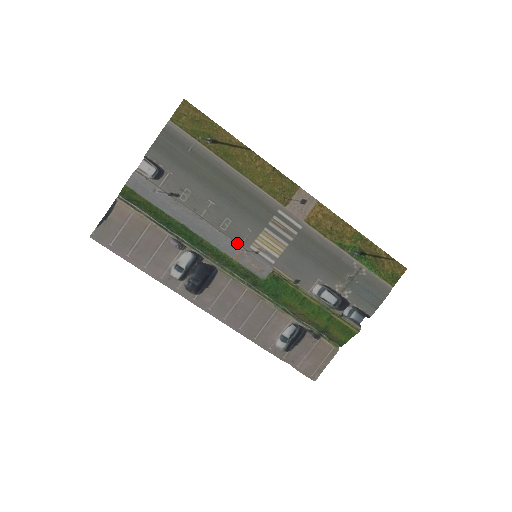
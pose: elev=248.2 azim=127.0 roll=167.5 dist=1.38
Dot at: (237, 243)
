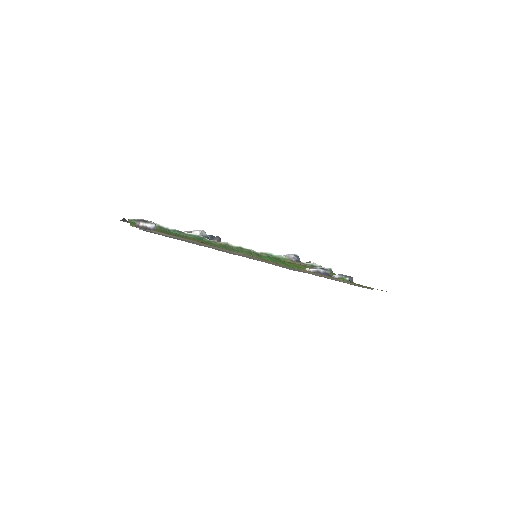
Dot at: occluded
